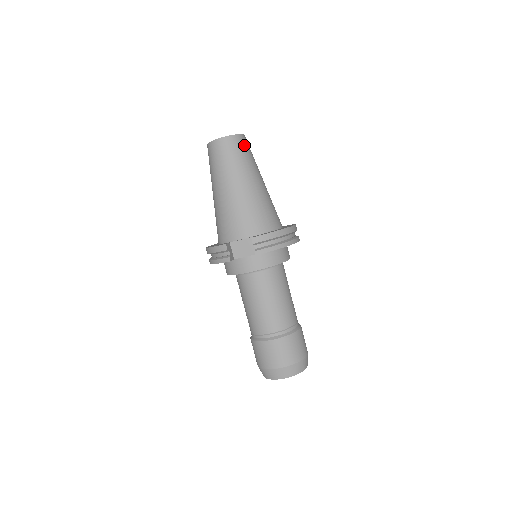
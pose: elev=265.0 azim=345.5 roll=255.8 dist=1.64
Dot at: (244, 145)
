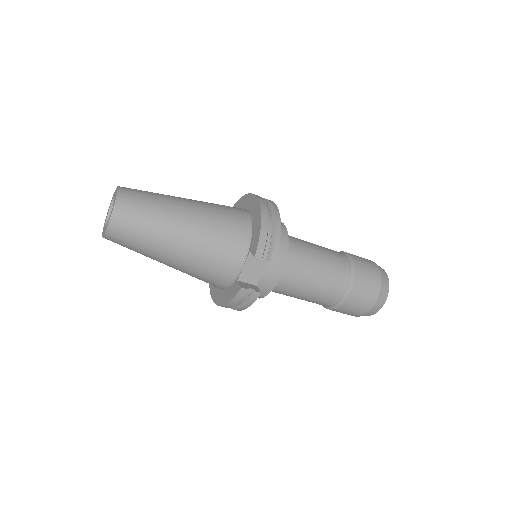
Dot at: (134, 196)
